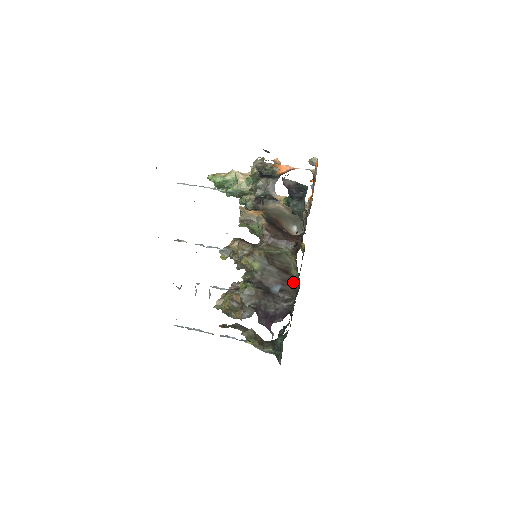
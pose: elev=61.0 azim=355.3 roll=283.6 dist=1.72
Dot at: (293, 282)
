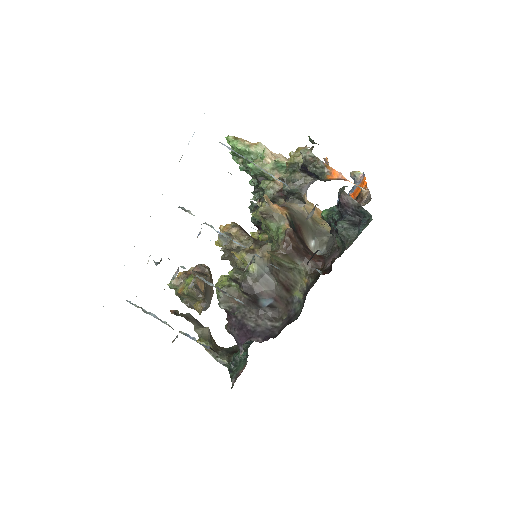
Dot at: (290, 303)
